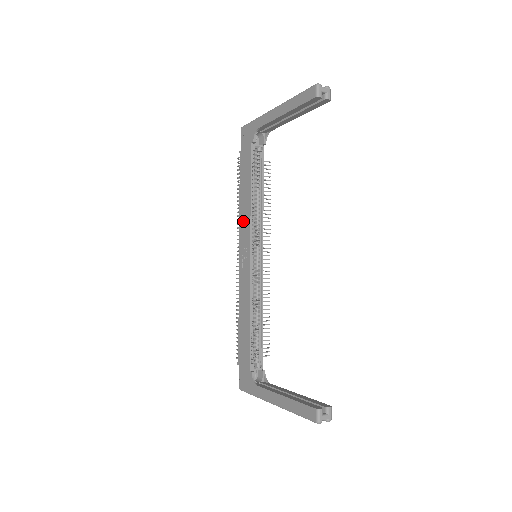
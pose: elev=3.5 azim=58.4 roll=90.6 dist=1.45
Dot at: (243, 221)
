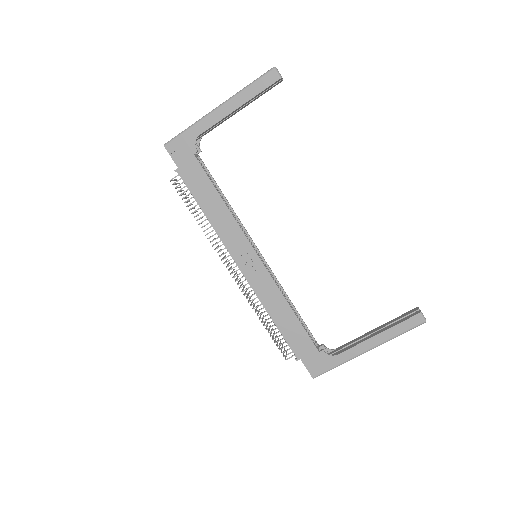
Dot at: (226, 232)
